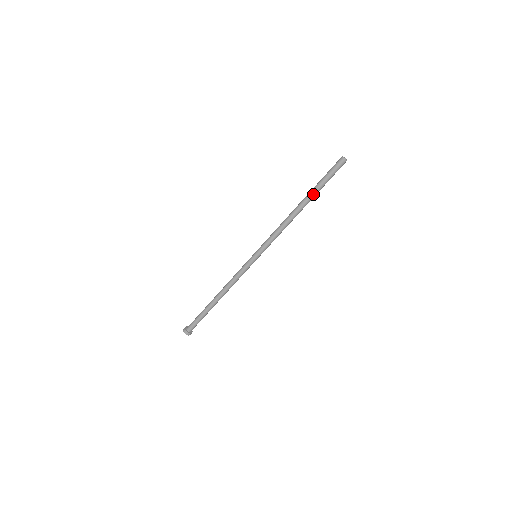
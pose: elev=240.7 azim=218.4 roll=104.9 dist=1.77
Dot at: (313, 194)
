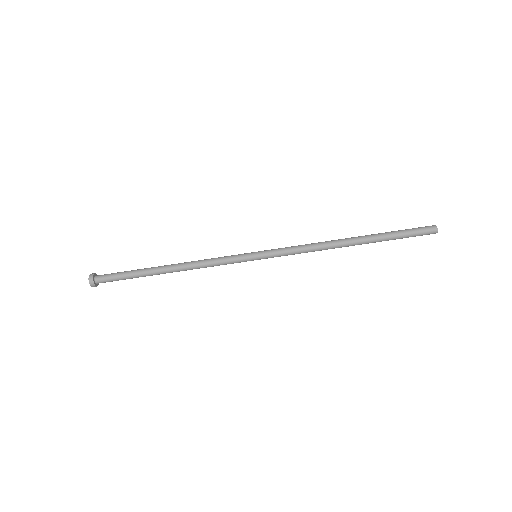
Dot at: (376, 241)
